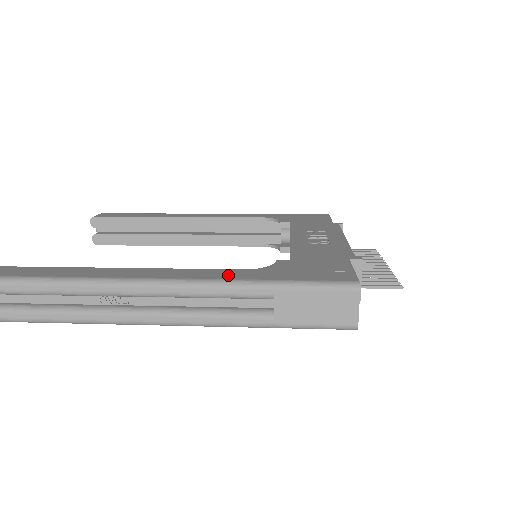
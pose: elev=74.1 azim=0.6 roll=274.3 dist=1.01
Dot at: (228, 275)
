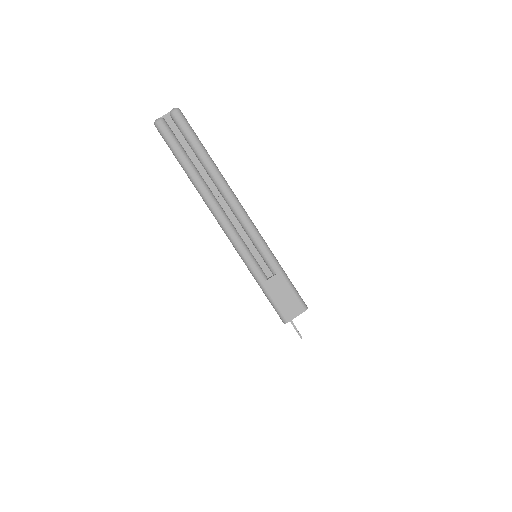
Dot at: occluded
